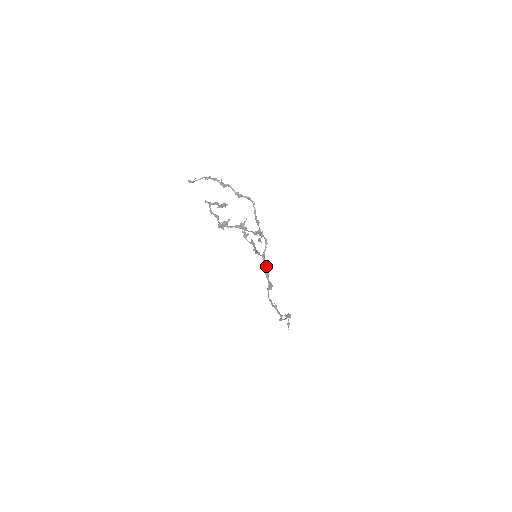
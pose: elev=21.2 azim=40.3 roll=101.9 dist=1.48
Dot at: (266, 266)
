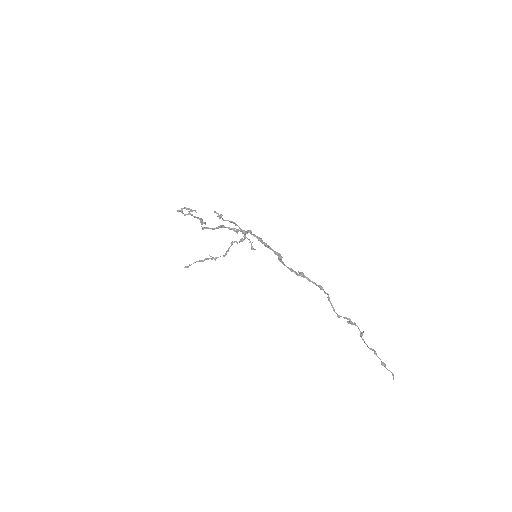
Dot at: (258, 237)
